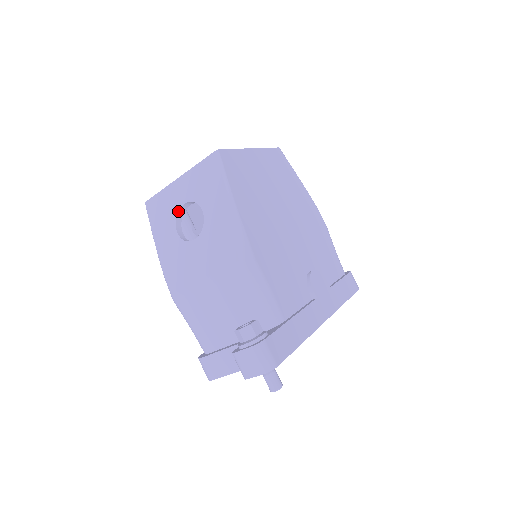
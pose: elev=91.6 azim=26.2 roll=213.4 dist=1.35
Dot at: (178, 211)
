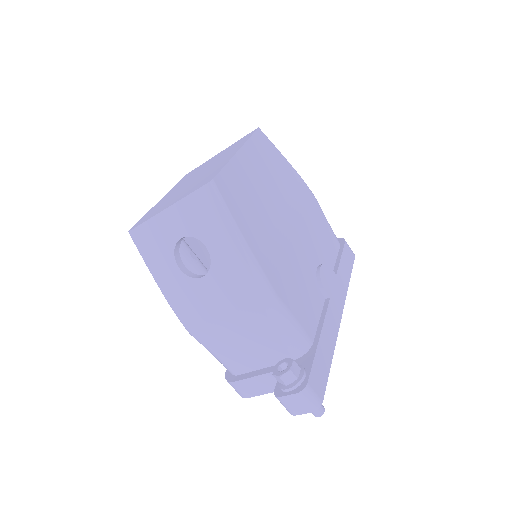
Dot at: (175, 245)
